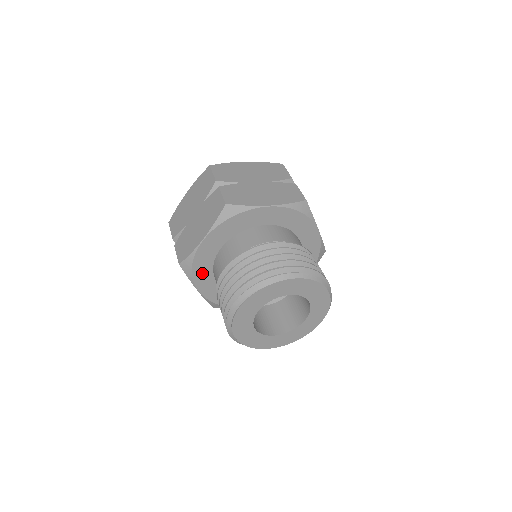
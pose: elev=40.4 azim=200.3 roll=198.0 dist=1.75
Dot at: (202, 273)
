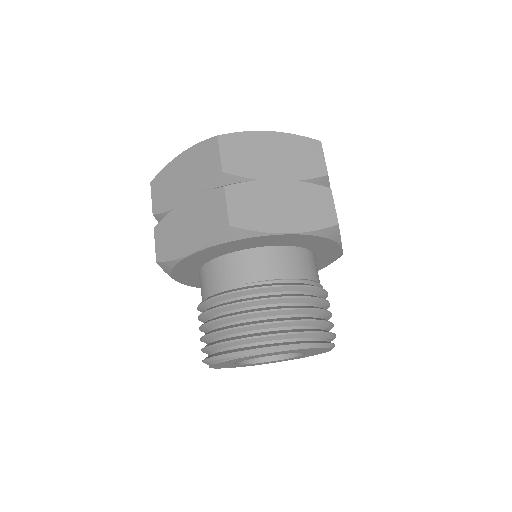
Dot at: (185, 272)
